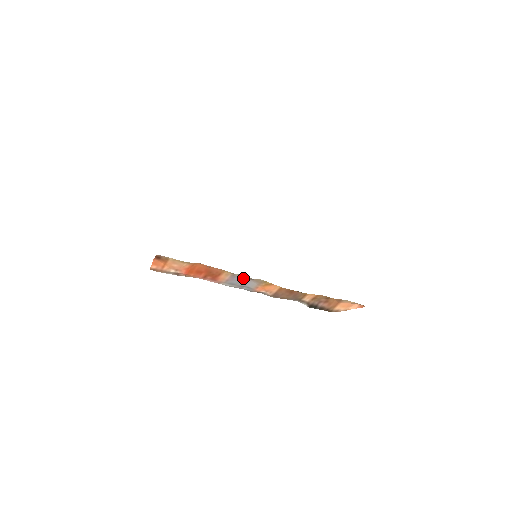
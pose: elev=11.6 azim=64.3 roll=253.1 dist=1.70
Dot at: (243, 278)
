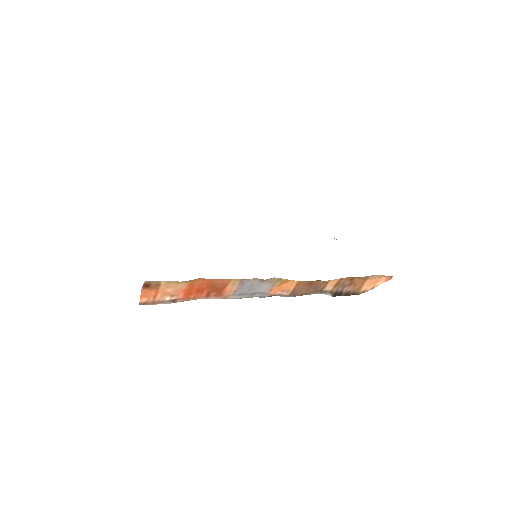
Dot at: (253, 283)
